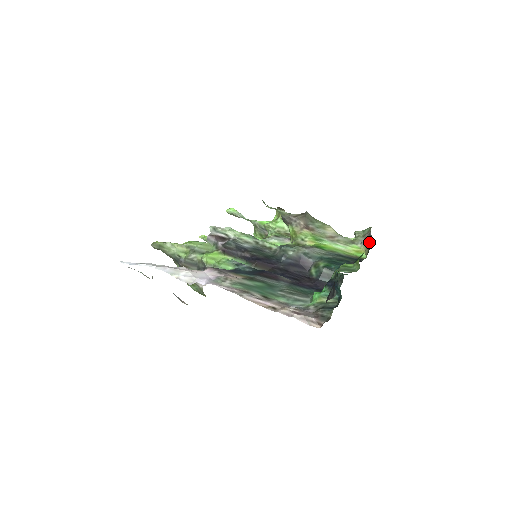
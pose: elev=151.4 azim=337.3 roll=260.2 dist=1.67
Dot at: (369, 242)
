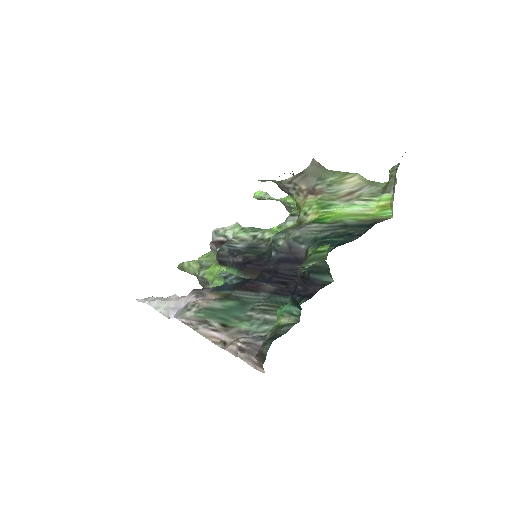
Dot at: occluded
